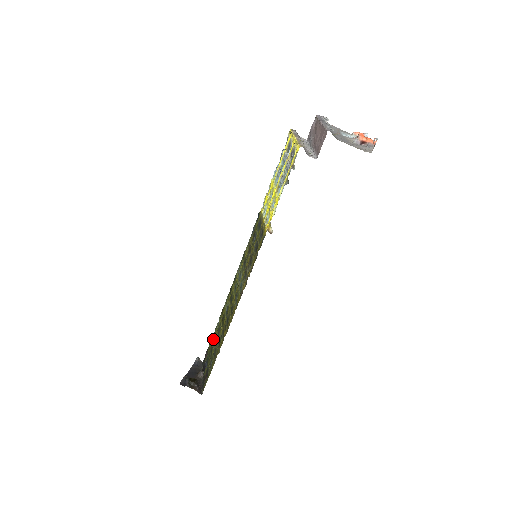
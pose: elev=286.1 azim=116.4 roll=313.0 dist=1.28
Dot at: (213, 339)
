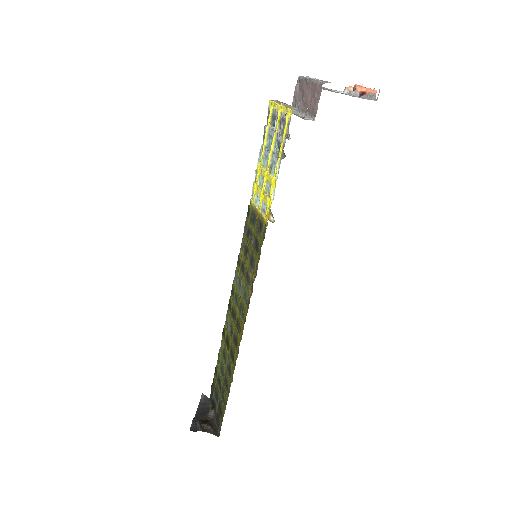
Dot at: (218, 368)
